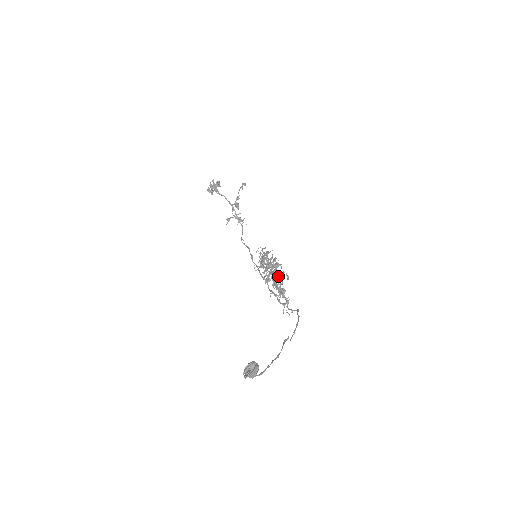
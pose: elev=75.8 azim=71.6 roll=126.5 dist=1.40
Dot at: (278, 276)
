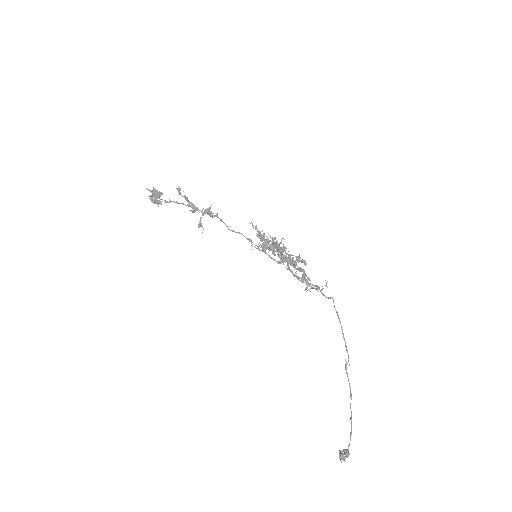
Dot at: occluded
